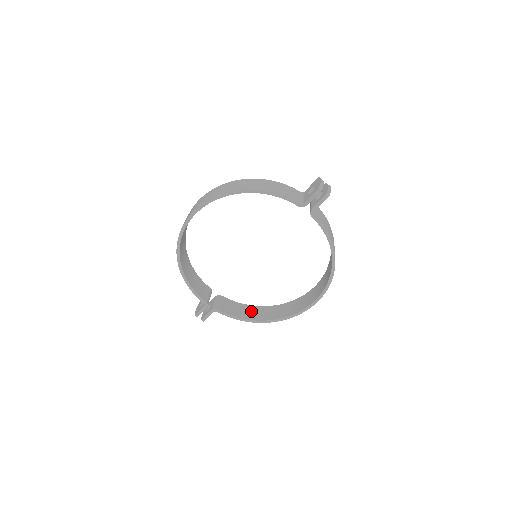
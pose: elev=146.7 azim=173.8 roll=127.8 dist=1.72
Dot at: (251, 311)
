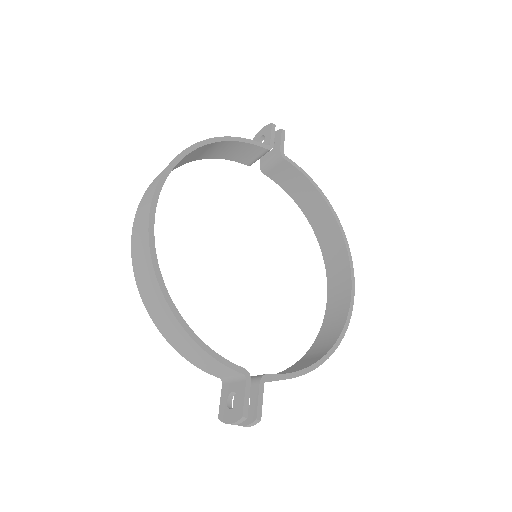
Dot at: (297, 366)
